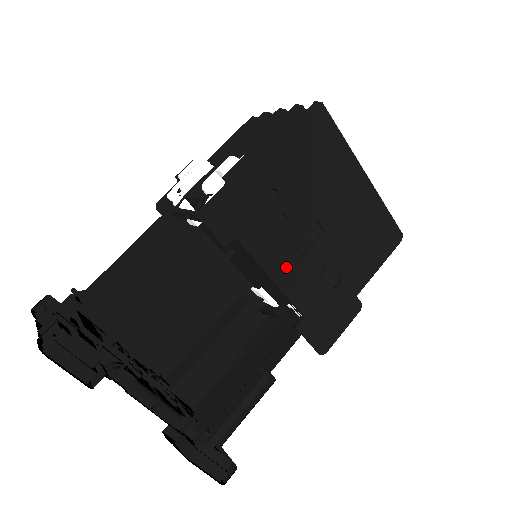
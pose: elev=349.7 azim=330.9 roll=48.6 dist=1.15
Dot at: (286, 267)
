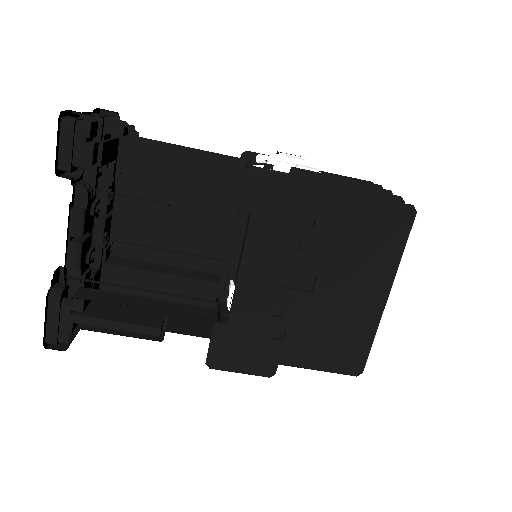
Dot at: (258, 277)
